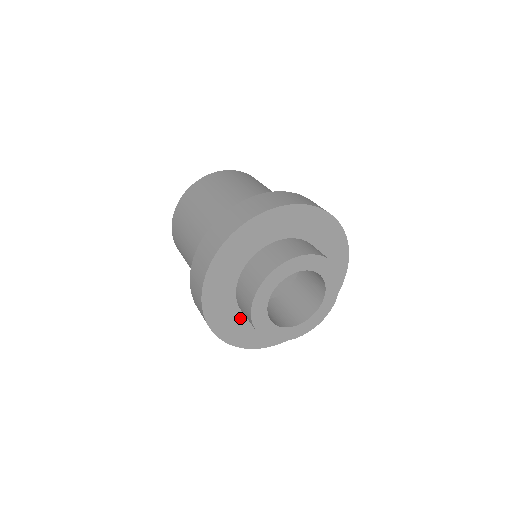
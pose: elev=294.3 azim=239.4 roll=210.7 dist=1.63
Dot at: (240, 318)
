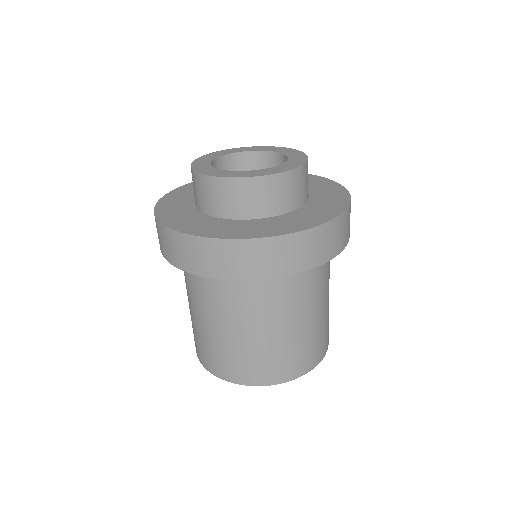
Dot at: (189, 206)
